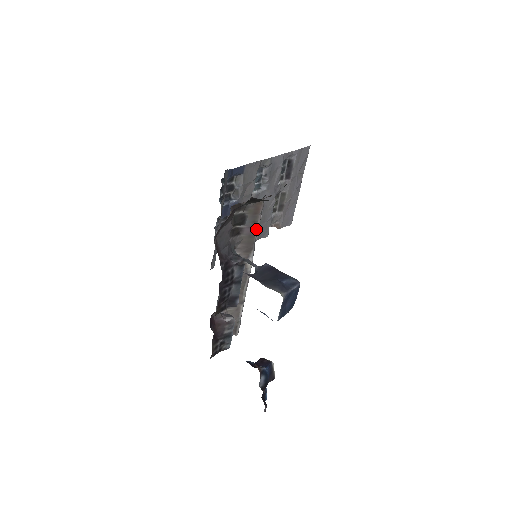
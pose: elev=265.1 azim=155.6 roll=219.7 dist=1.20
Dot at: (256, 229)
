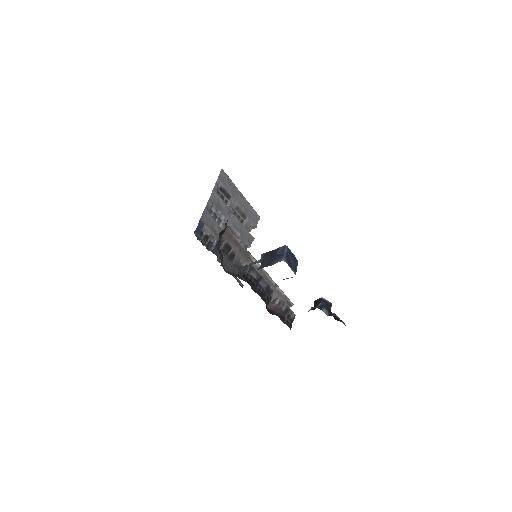
Dot at: (240, 244)
